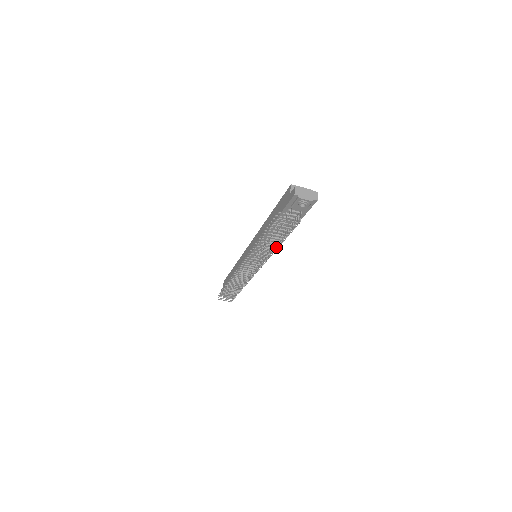
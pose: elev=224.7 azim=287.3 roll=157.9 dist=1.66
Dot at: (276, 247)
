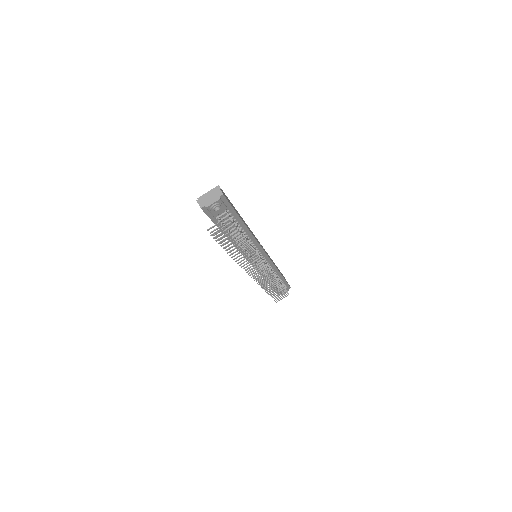
Dot at: (248, 247)
